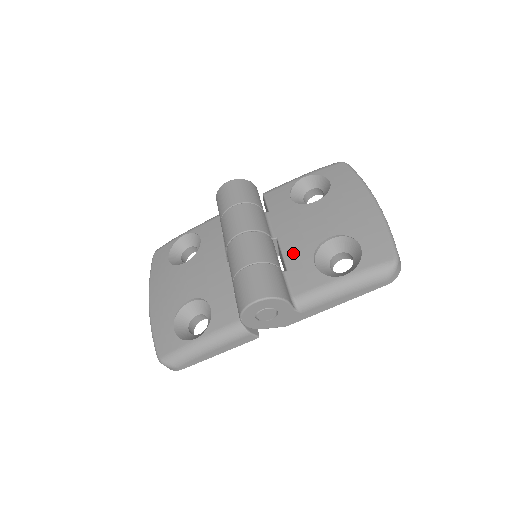
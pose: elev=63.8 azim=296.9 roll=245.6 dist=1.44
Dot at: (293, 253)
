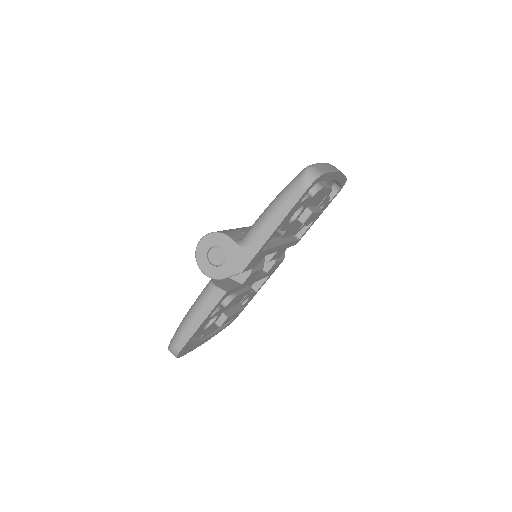
Dot at: occluded
